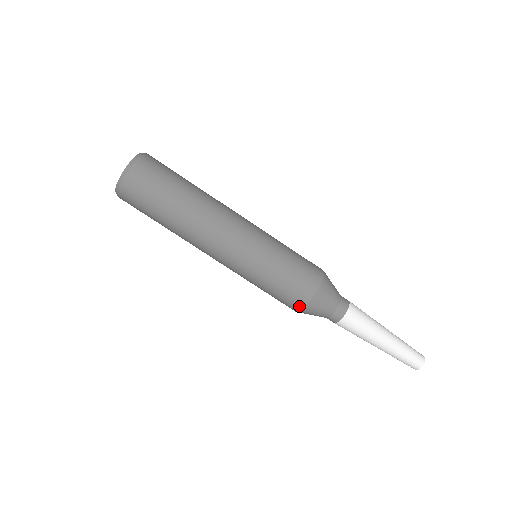
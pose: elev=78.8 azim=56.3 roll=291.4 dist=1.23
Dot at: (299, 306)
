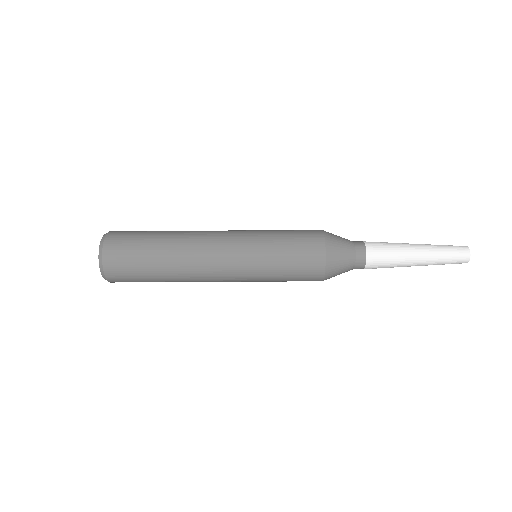
Dot at: occluded
